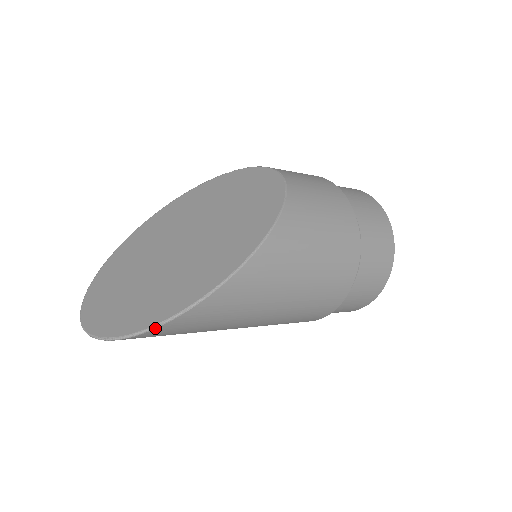
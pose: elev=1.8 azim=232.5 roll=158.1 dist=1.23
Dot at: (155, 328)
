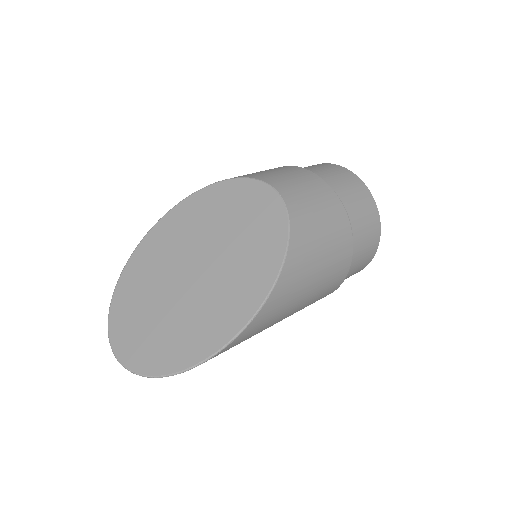
Dot at: (188, 370)
